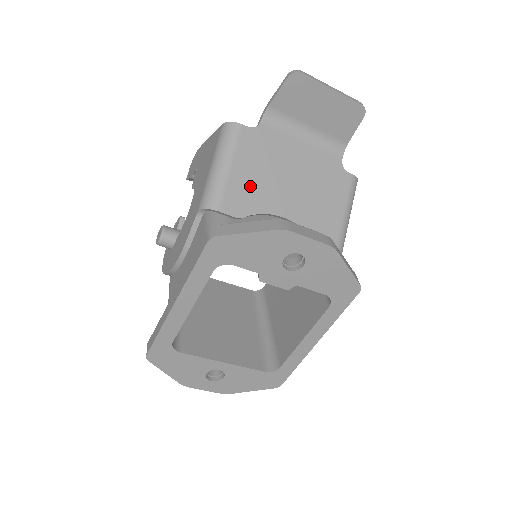
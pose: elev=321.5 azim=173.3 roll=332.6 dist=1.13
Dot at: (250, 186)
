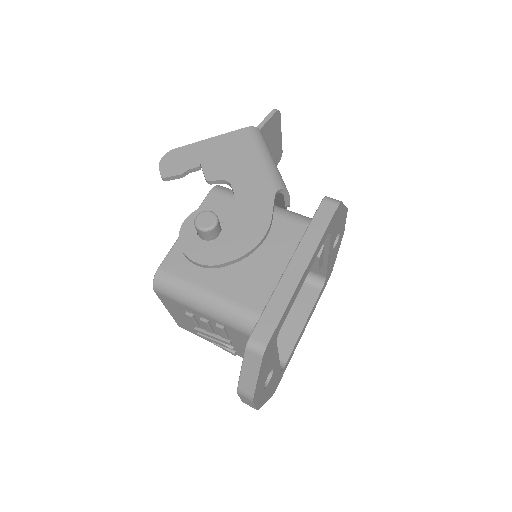
Dot at: occluded
